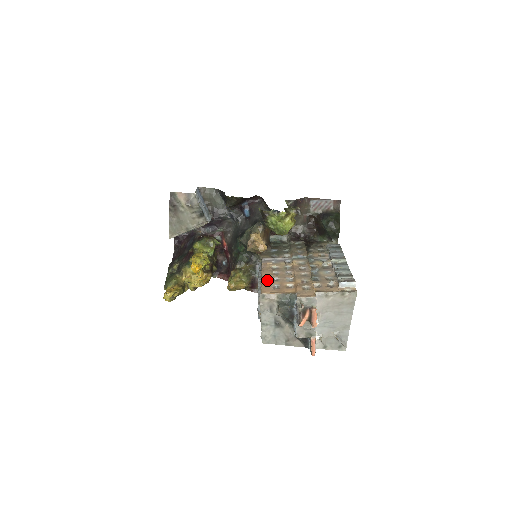
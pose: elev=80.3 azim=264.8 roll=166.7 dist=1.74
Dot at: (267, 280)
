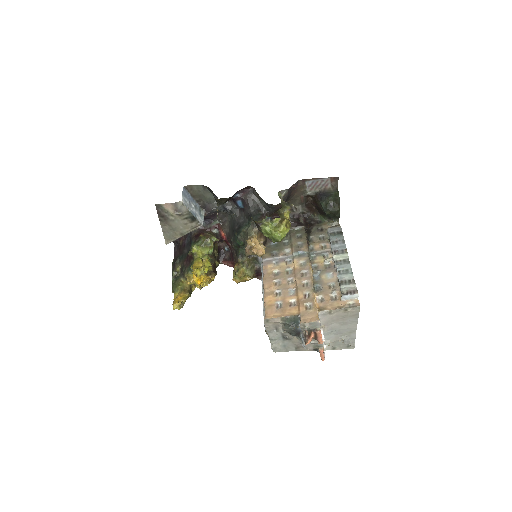
Dot at: (269, 295)
